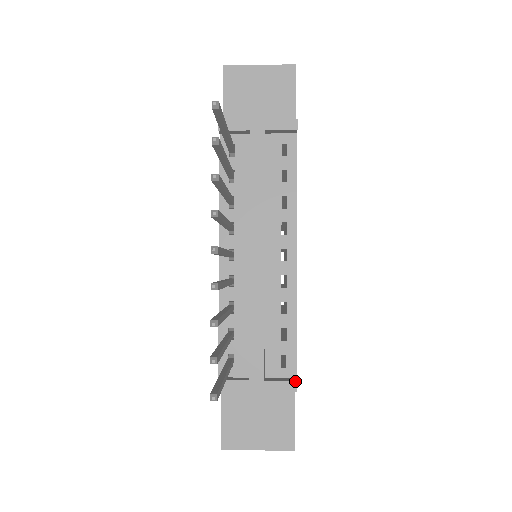
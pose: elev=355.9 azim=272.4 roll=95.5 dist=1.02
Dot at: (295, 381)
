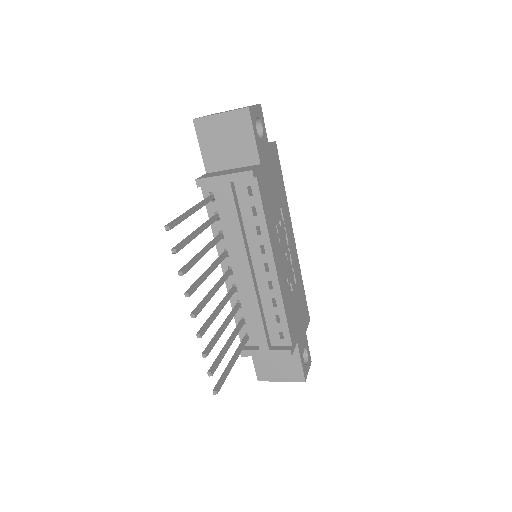
Dot at: (289, 350)
